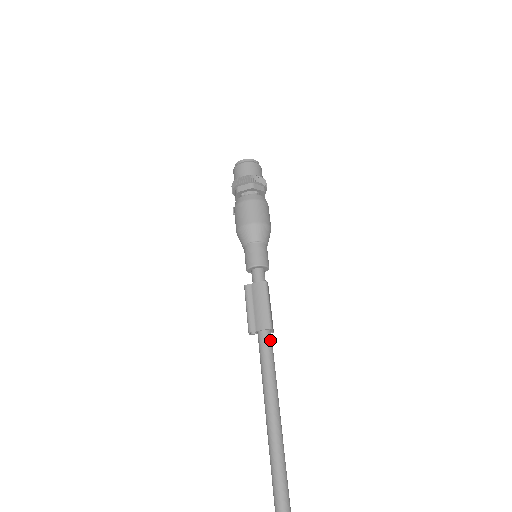
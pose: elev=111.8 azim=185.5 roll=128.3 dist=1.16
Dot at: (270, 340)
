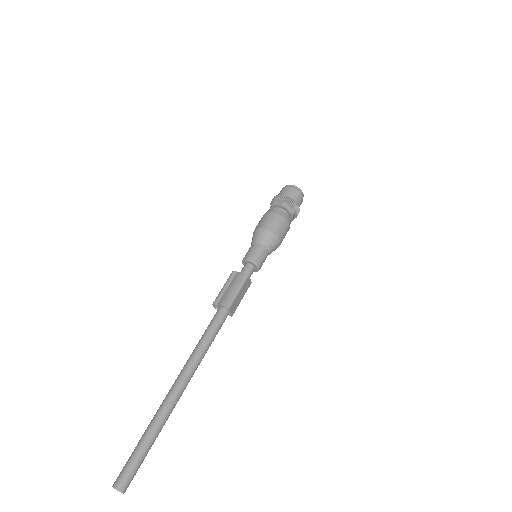
Dot at: (223, 317)
